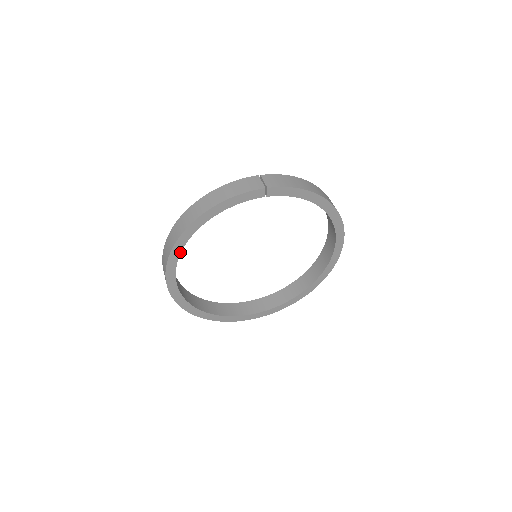
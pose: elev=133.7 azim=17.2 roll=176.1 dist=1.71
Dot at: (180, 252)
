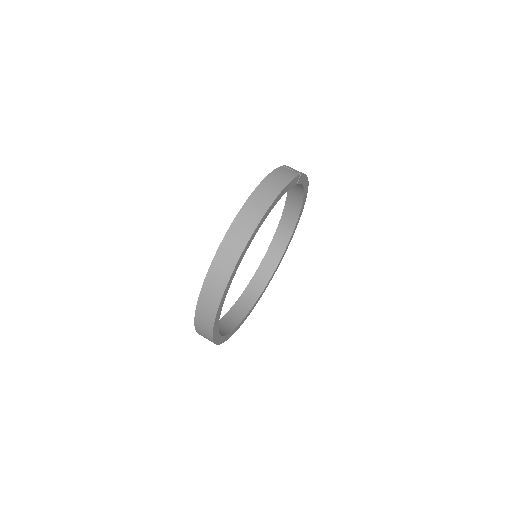
Dot at: (245, 252)
